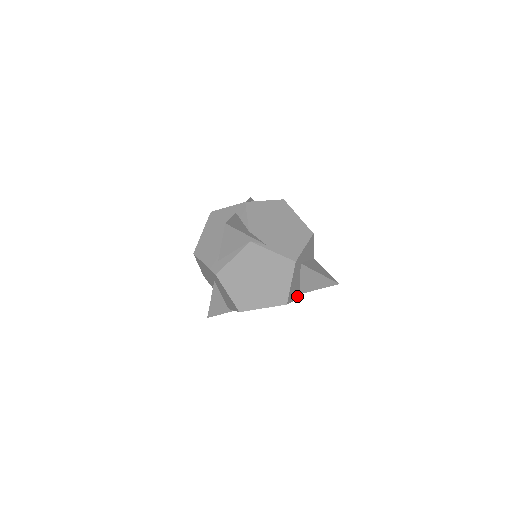
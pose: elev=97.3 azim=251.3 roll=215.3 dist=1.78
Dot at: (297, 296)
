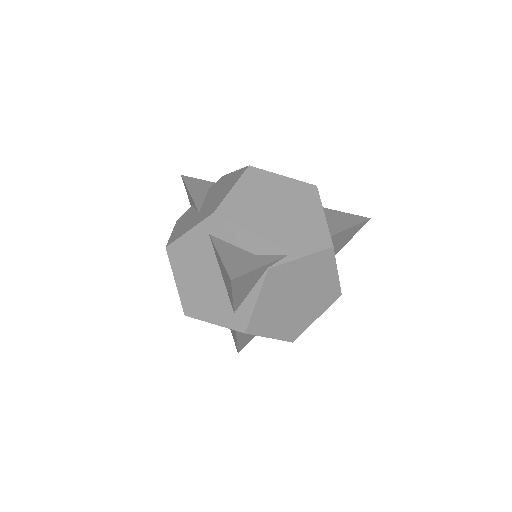
Dot at: occluded
